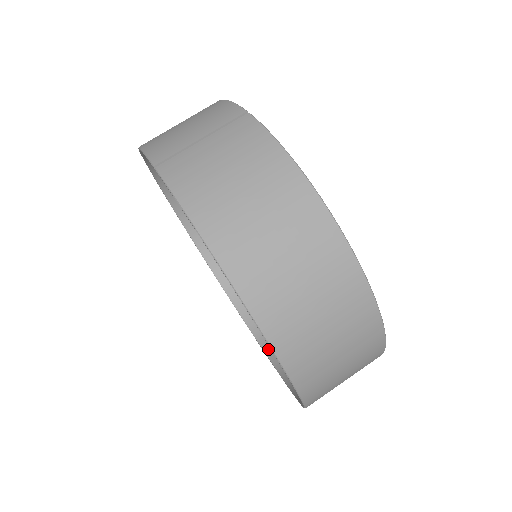
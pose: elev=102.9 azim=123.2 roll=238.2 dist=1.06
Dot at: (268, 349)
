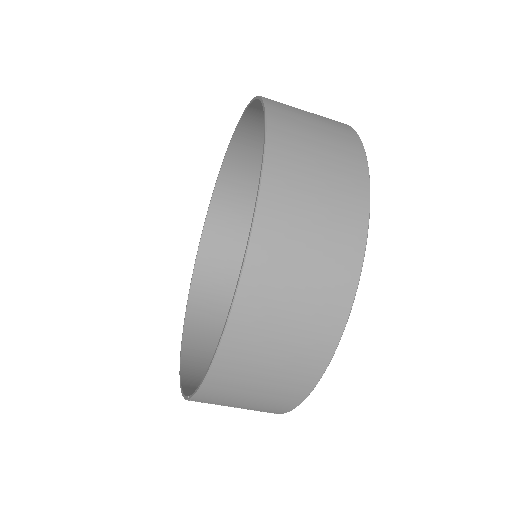
Dot at: (238, 137)
